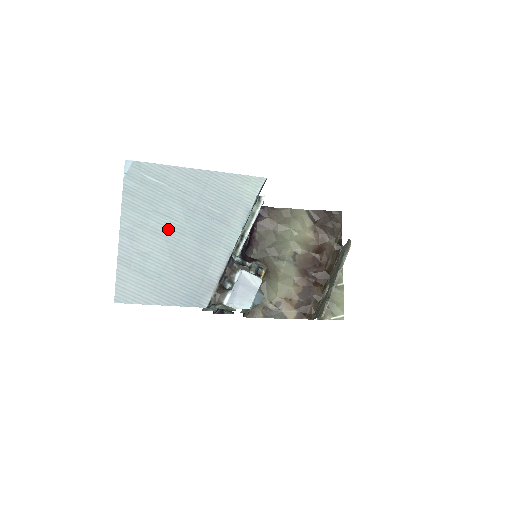
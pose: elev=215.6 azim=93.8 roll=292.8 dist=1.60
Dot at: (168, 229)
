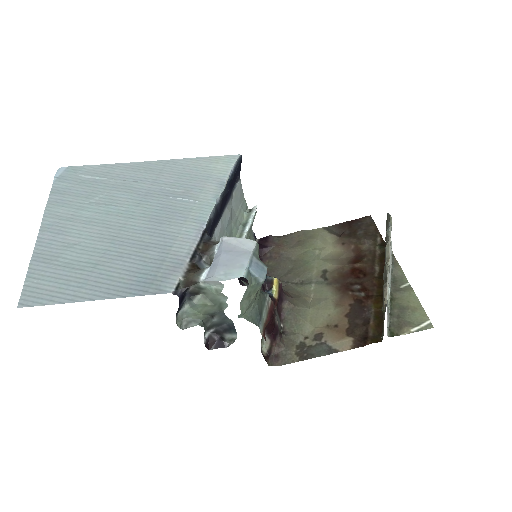
Dot at: (110, 216)
